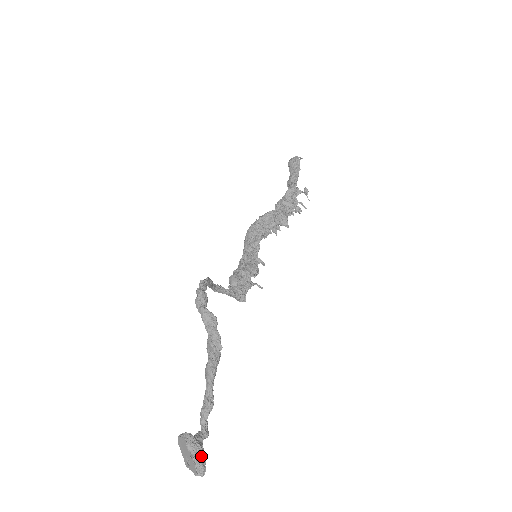
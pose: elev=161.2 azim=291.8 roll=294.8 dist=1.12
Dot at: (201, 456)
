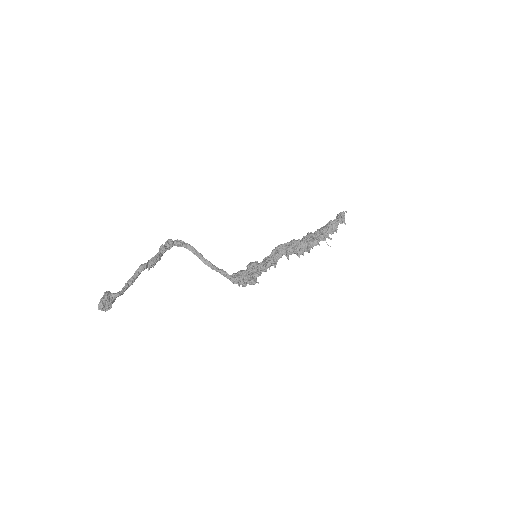
Dot at: (105, 299)
